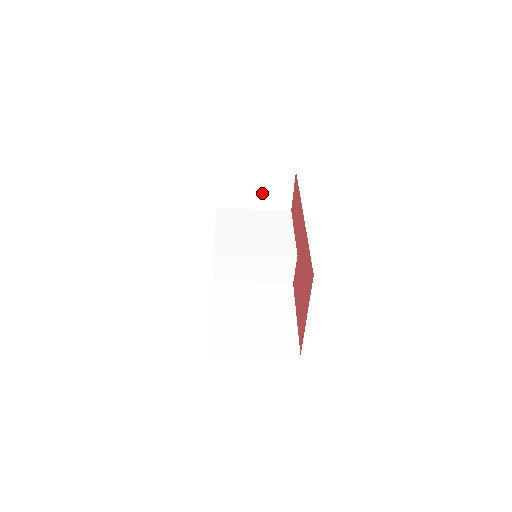
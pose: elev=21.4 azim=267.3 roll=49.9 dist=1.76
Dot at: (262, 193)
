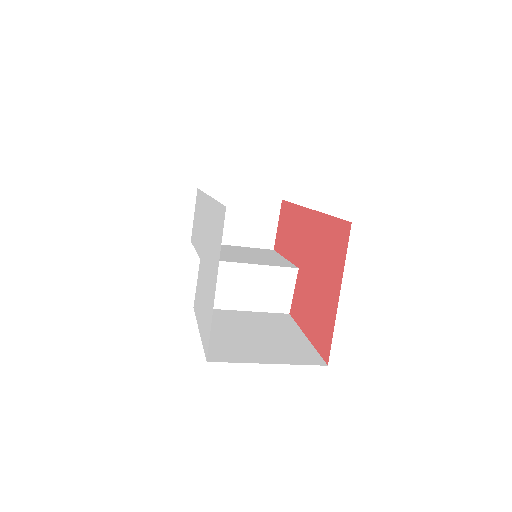
Dot at: (244, 224)
